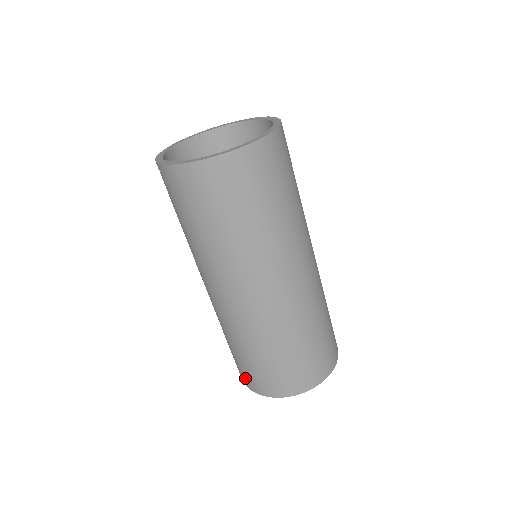
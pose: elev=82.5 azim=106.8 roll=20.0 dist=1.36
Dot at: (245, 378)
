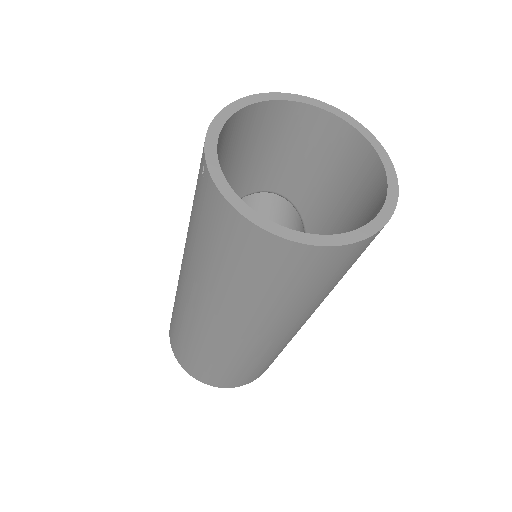
Dot at: (173, 343)
